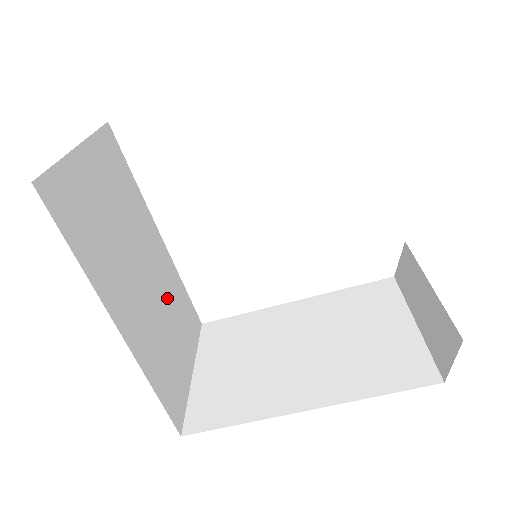
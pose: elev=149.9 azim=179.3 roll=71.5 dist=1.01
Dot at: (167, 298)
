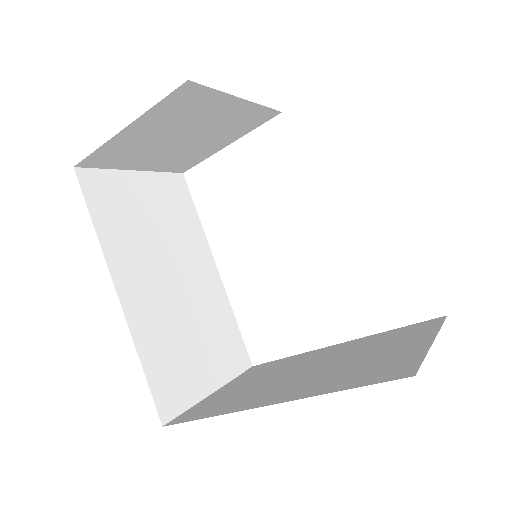
Dot at: (202, 314)
